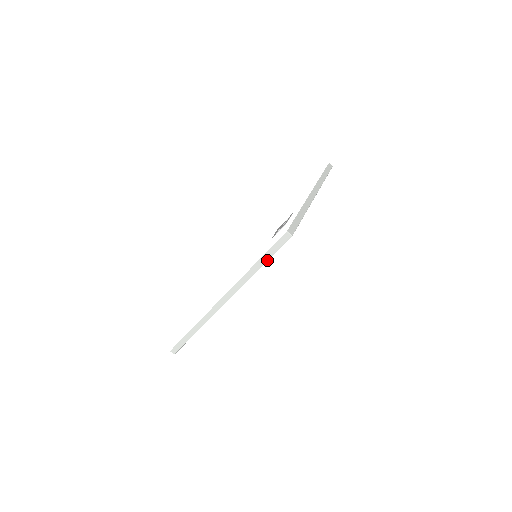
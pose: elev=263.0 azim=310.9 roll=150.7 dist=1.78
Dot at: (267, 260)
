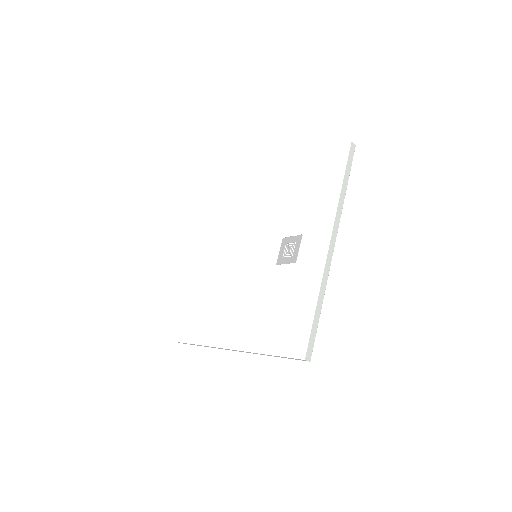
Dot at: occluded
